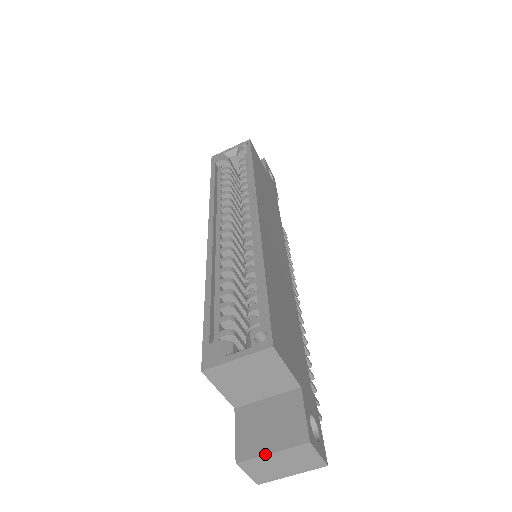
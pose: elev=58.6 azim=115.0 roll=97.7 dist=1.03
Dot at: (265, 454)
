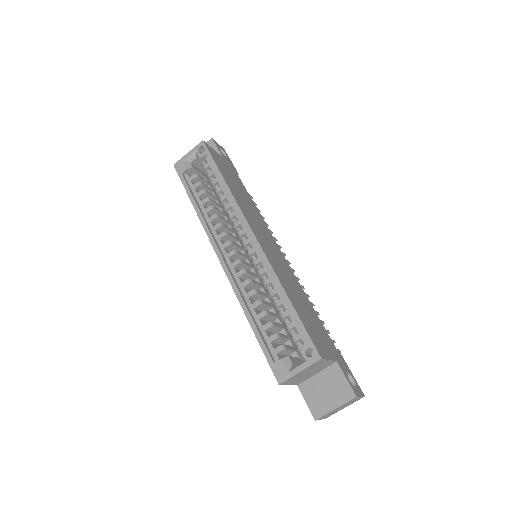
Dot at: (331, 411)
